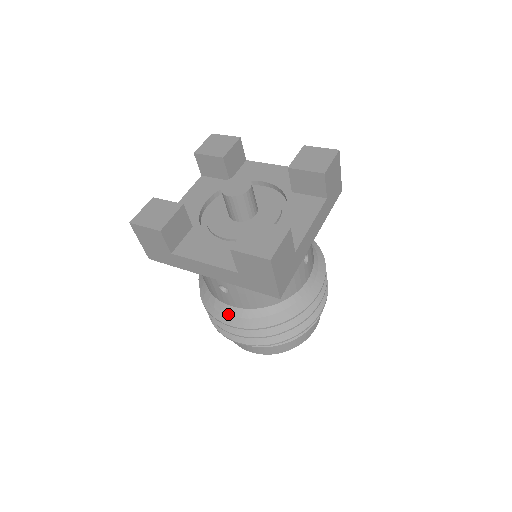
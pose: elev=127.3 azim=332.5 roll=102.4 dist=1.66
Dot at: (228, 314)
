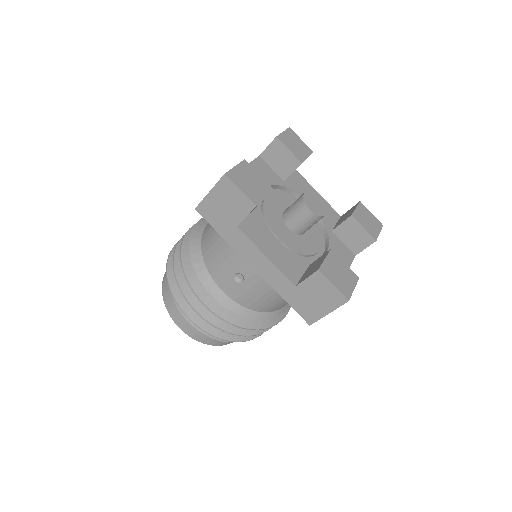
Dot at: (216, 298)
